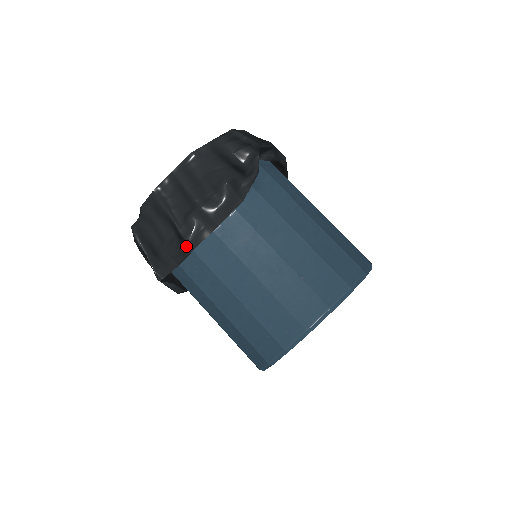
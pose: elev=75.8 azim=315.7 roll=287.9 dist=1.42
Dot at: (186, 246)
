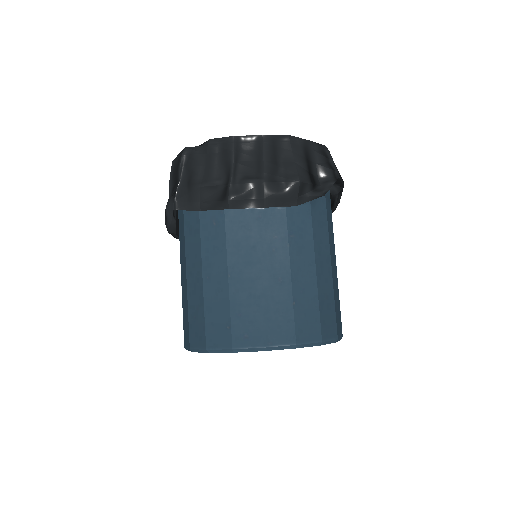
Dot at: (224, 201)
